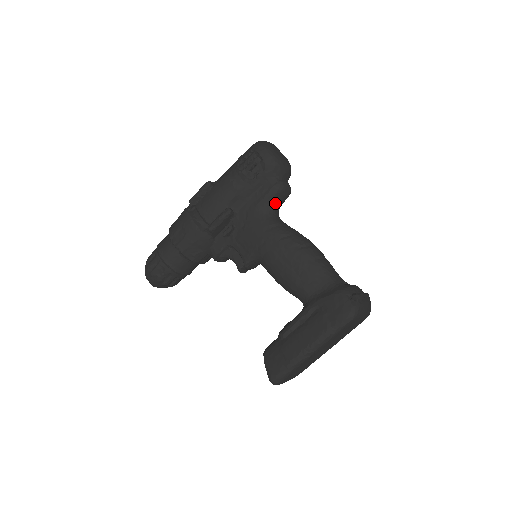
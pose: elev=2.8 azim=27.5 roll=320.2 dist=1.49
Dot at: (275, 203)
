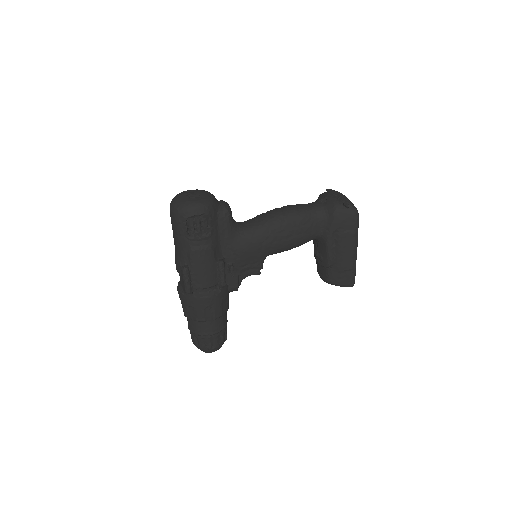
Dot at: (233, 221)
